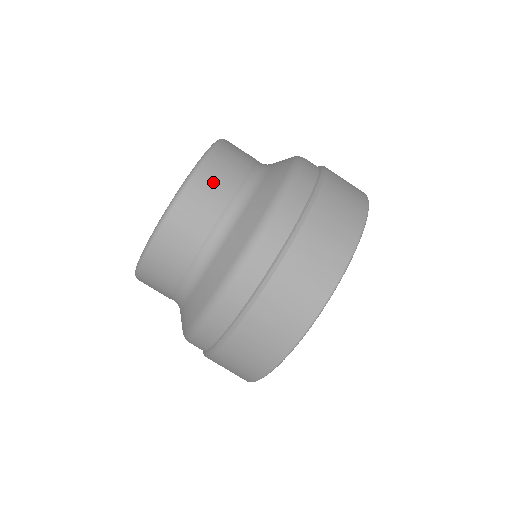
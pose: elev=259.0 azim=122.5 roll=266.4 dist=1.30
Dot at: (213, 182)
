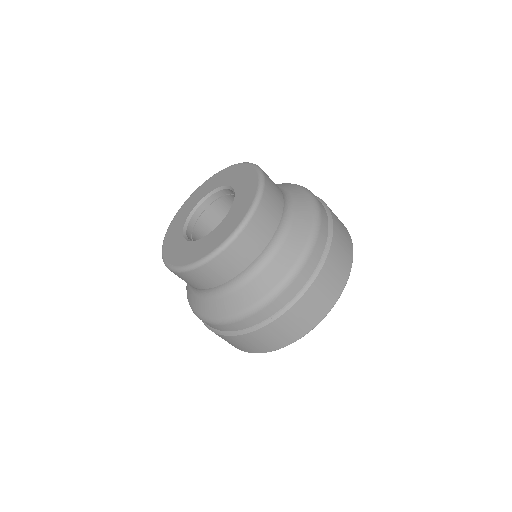
Dot at: (266, 216)
